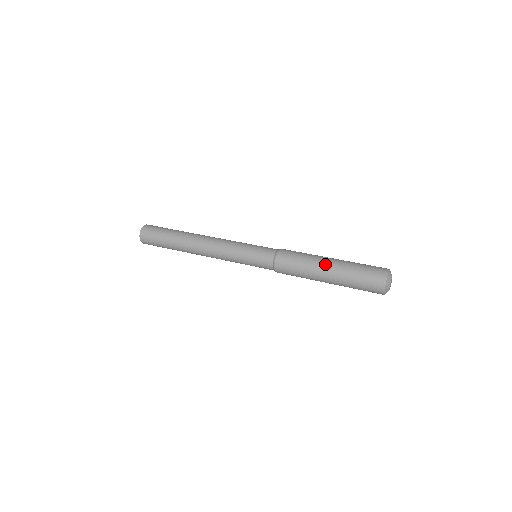
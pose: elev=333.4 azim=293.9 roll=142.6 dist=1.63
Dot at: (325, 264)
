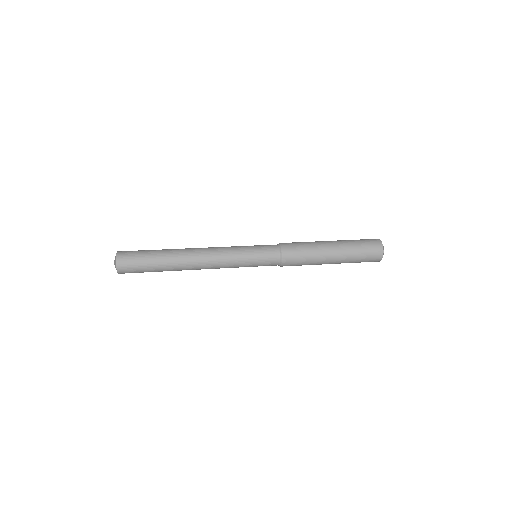
Dot at: (330, 249)
